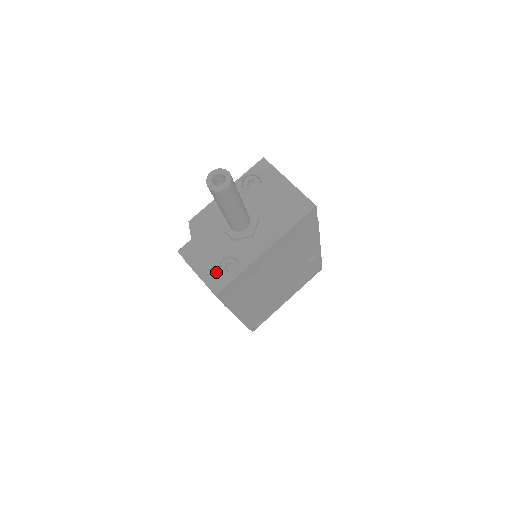
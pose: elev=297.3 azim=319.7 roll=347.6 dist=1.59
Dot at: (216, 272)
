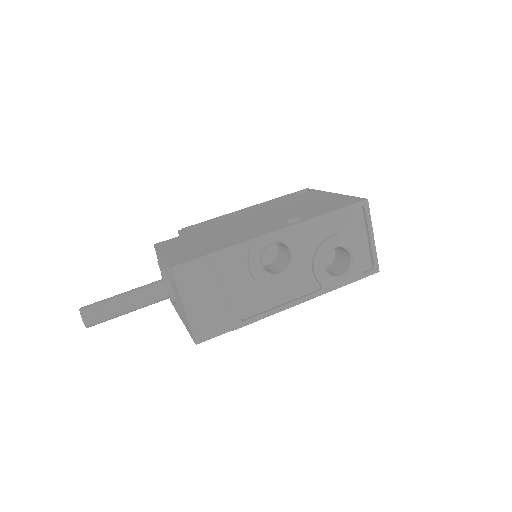
Dot at: occluded
